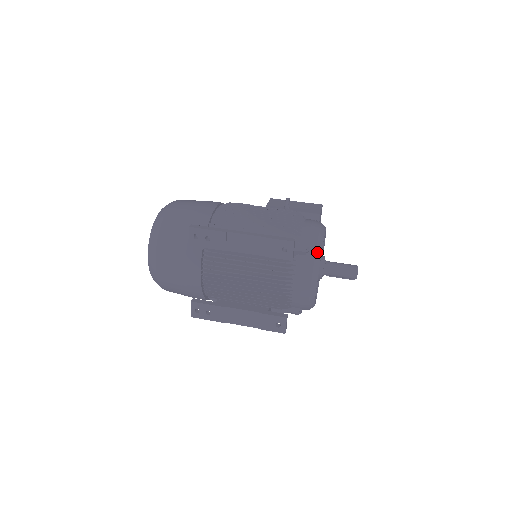
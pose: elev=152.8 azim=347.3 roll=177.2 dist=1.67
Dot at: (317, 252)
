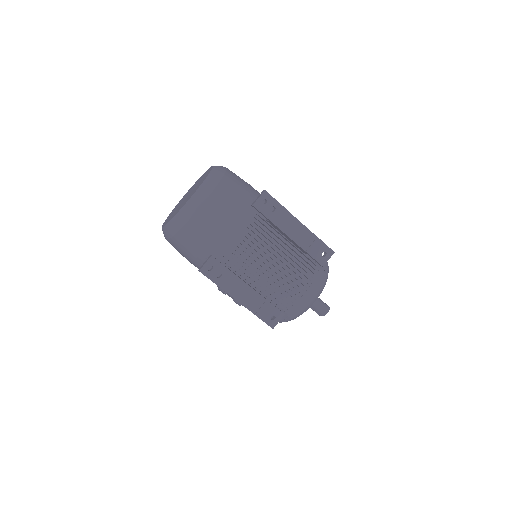
Dot at: occluded
